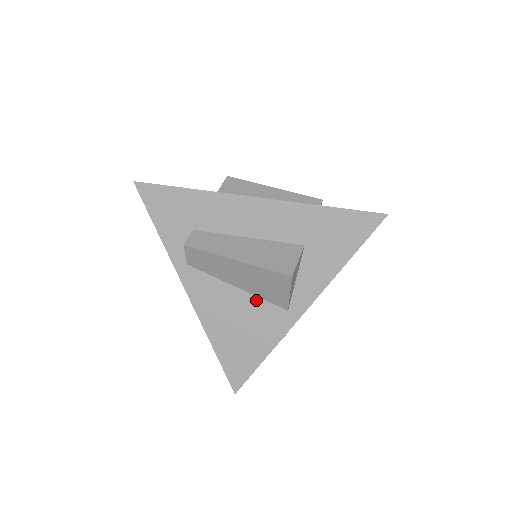
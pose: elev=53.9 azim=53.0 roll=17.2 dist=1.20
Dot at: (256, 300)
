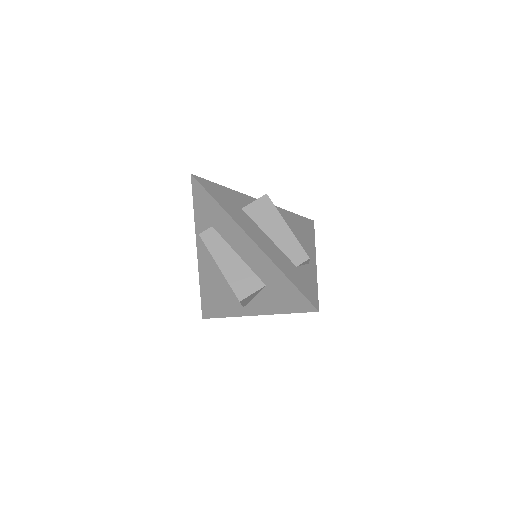
Dot at: (230, 288)
